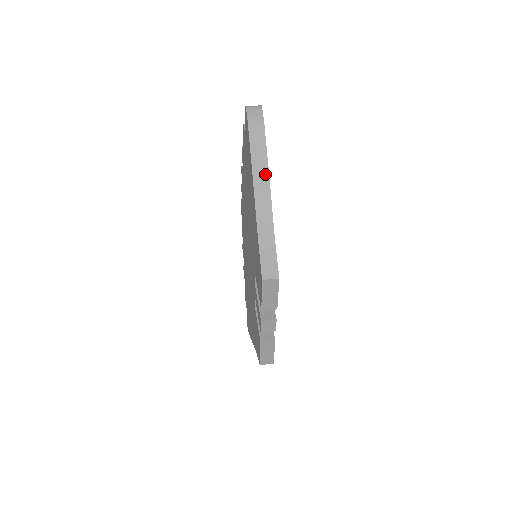
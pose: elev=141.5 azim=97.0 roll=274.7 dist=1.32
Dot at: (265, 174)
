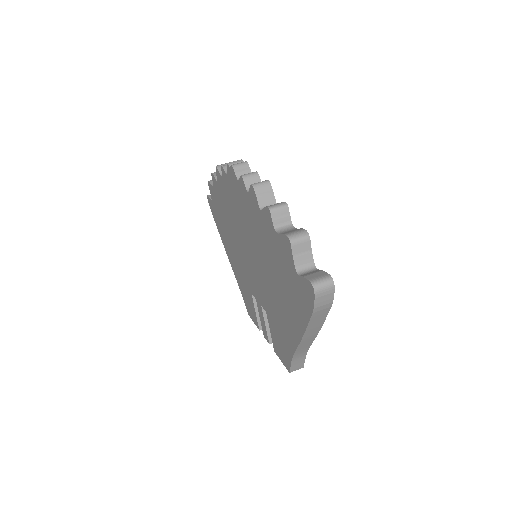
Dot at: (316, 332)
